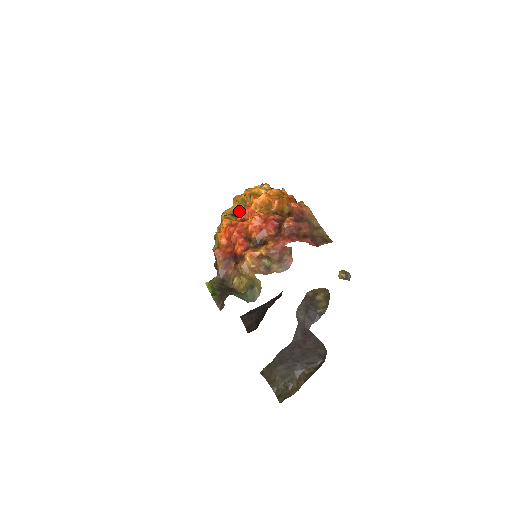
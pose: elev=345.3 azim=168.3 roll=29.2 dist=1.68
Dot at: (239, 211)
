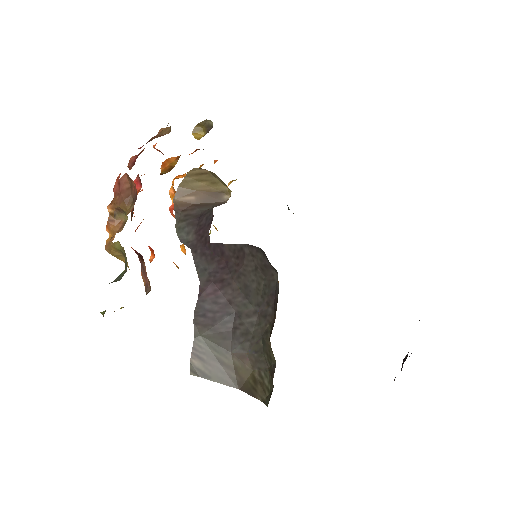
Dot at: occluded
